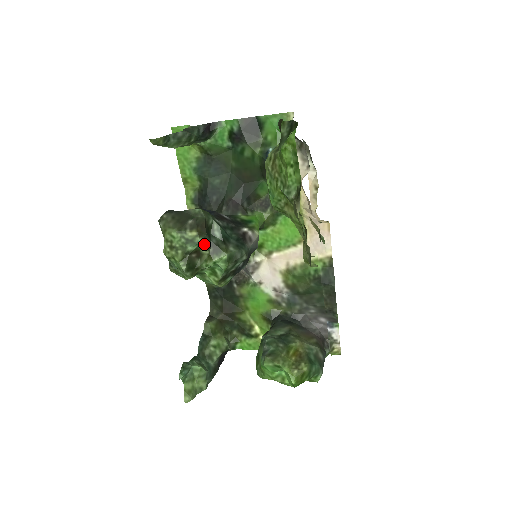
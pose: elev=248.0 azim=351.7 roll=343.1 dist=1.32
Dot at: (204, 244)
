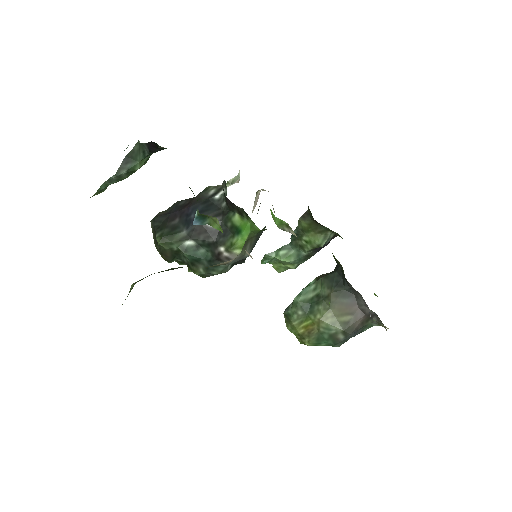
Dot at: (179, 260)
